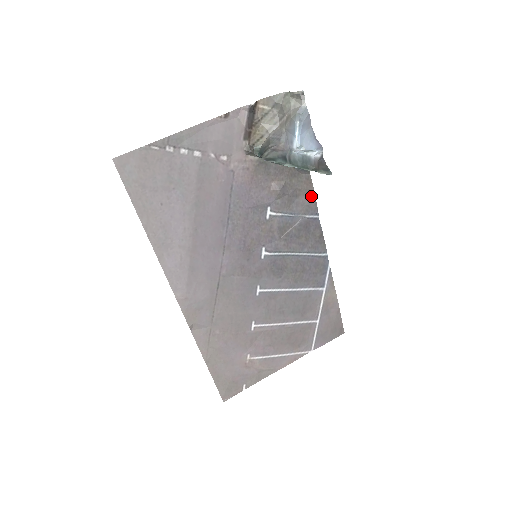
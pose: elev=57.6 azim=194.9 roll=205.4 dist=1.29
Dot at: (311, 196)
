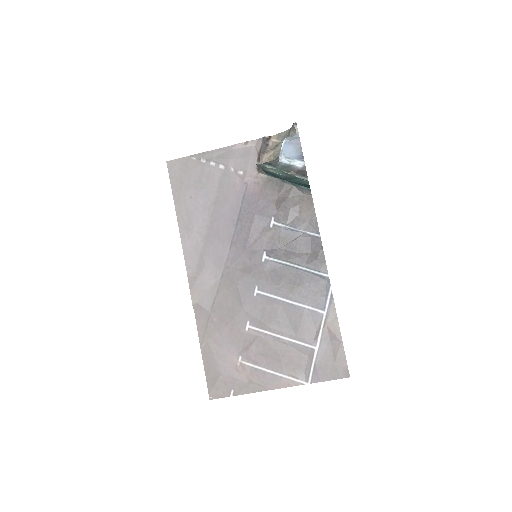
Dot at: (312, 215)
